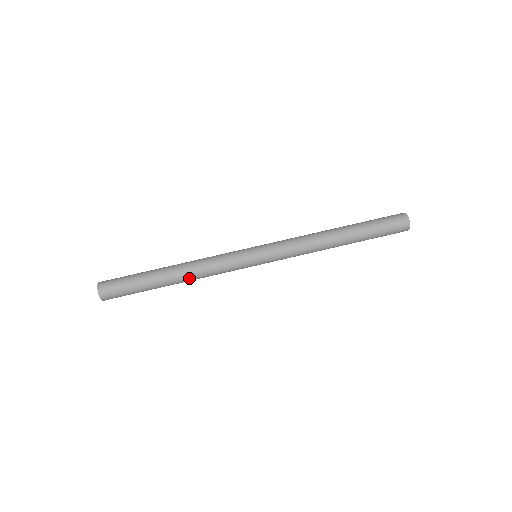
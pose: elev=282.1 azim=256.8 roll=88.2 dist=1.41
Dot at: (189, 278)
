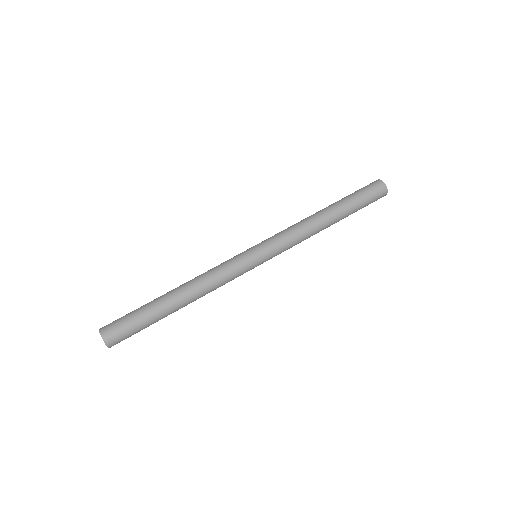
Dot at: (195, 294)
